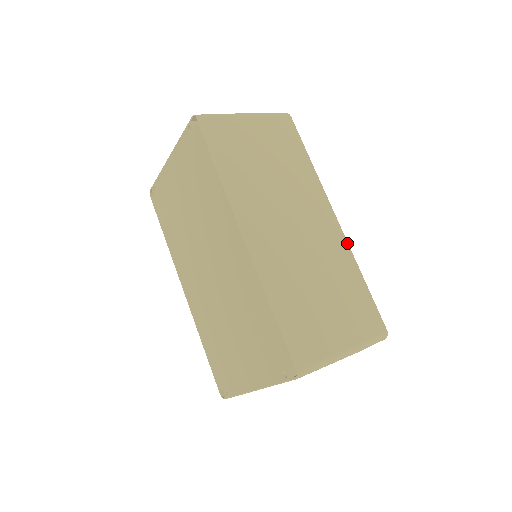
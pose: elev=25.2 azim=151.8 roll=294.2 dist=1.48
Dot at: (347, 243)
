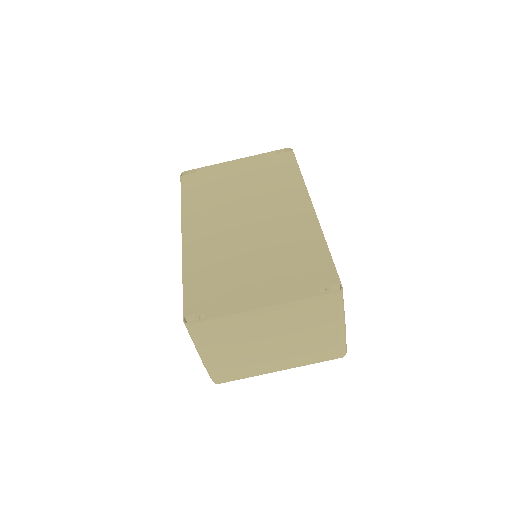
Dot at: occluded
